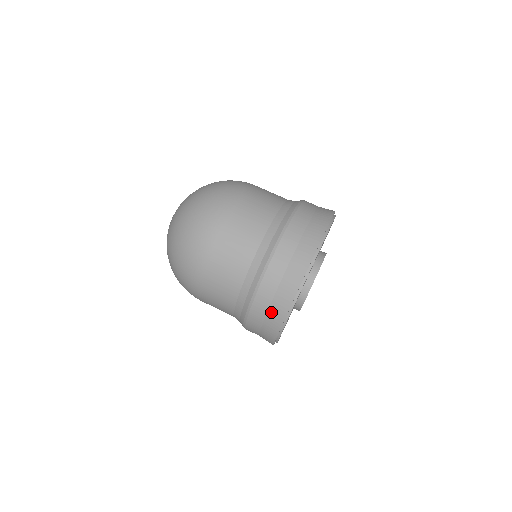
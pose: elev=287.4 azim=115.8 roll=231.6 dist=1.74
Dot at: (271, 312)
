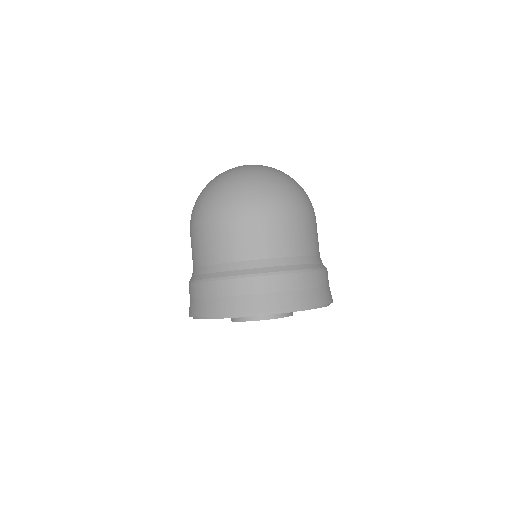
Dot at: (200, 302)
